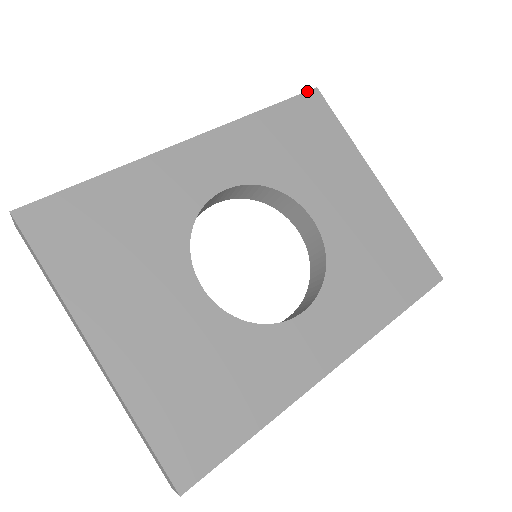
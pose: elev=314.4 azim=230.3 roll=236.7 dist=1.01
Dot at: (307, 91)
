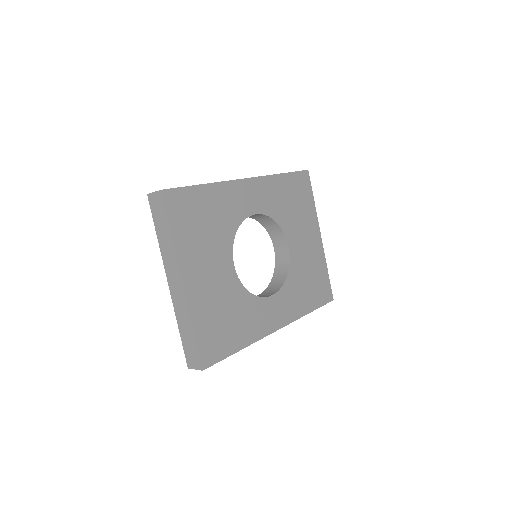
Dot at: (303, 170)
